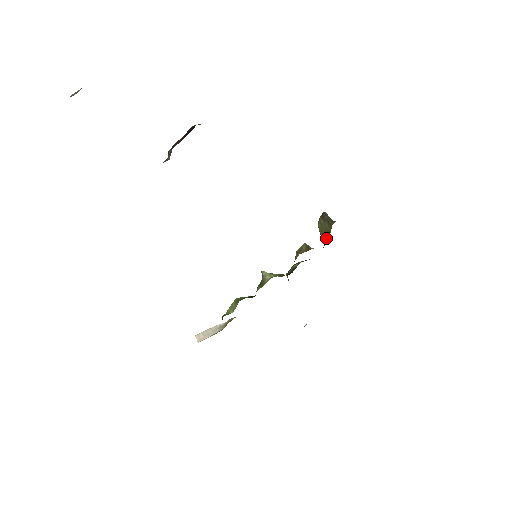
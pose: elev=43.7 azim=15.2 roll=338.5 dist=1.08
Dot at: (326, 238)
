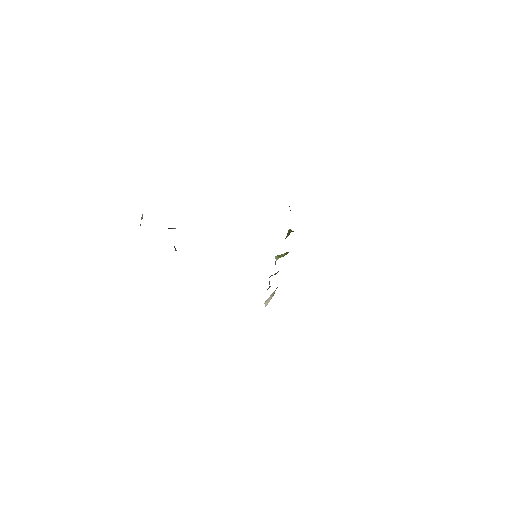
Dot at: occluded
